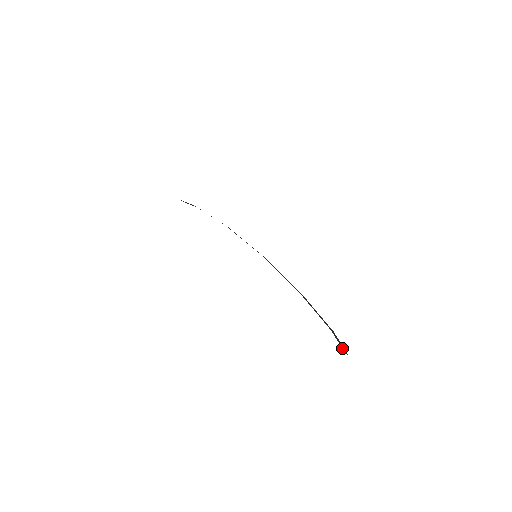
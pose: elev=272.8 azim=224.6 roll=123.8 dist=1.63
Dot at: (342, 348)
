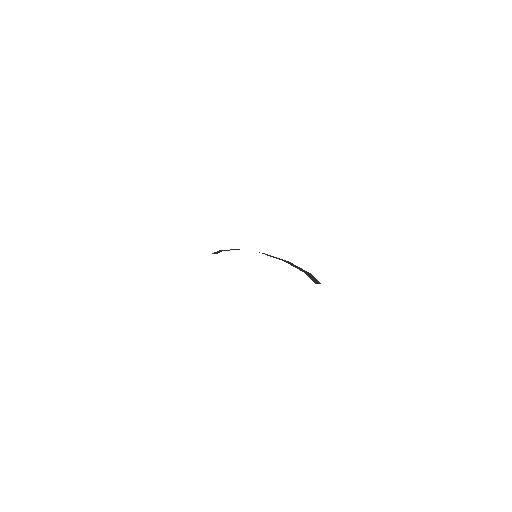
Dot at: occluded
